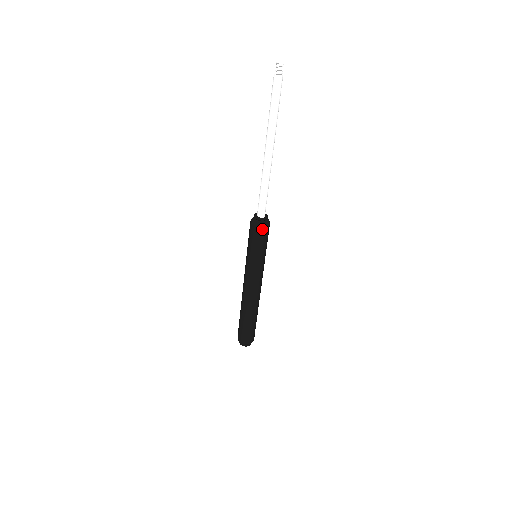
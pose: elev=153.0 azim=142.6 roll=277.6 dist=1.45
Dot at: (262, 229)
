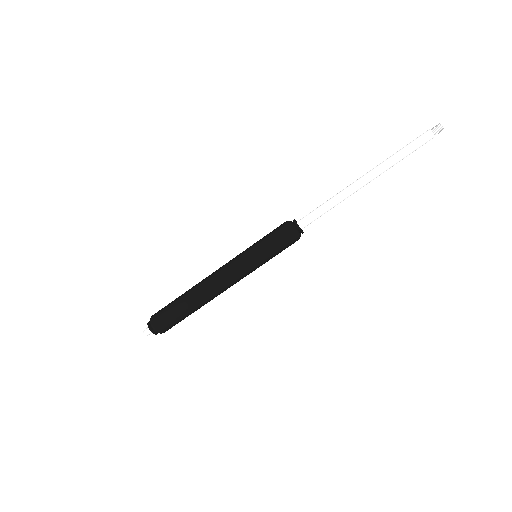
Dot at: (295, 239)
